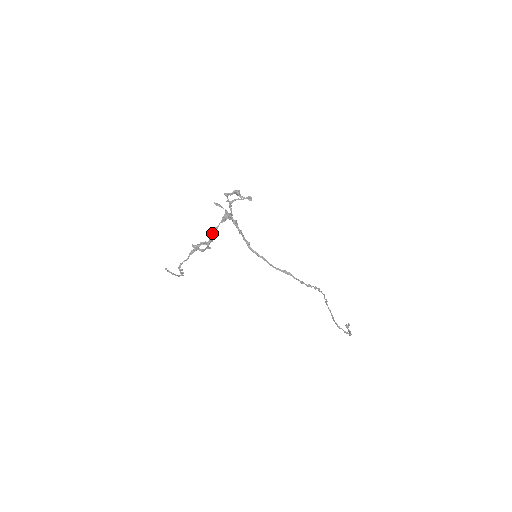
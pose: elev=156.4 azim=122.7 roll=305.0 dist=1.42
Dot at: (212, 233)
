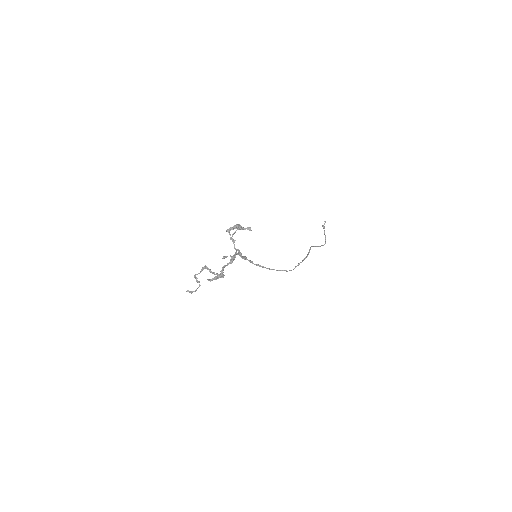
Dot at: occluded
